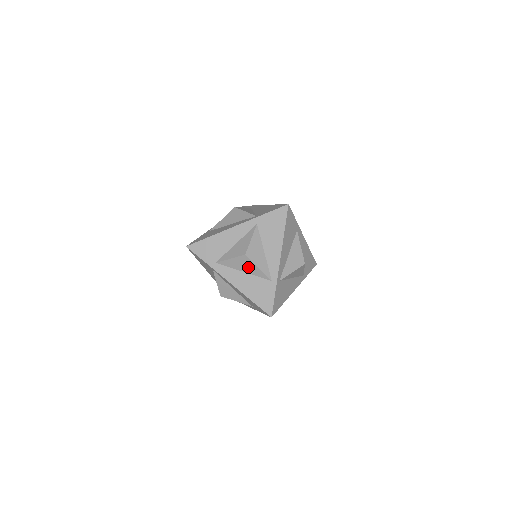
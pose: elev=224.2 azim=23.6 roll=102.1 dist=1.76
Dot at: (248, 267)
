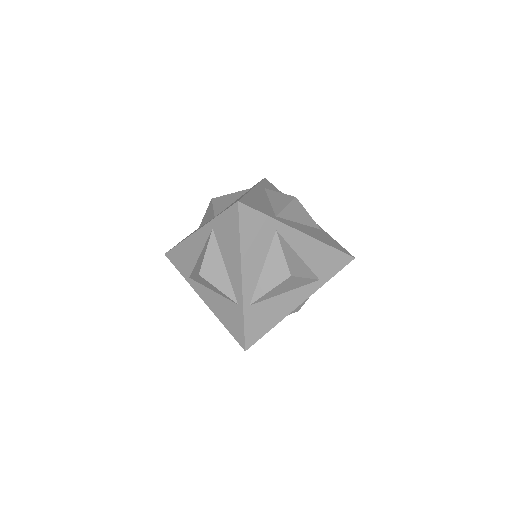
Dot at: occluded
